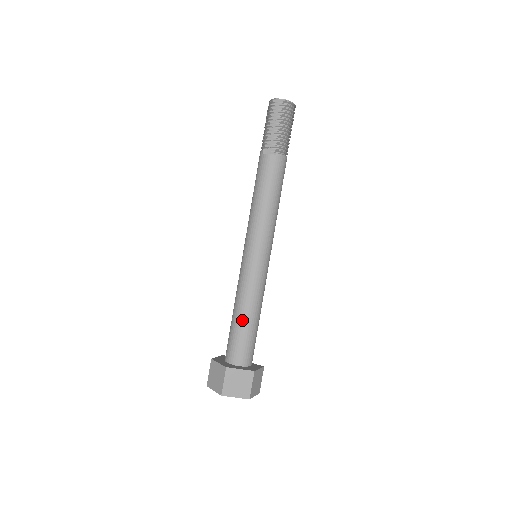
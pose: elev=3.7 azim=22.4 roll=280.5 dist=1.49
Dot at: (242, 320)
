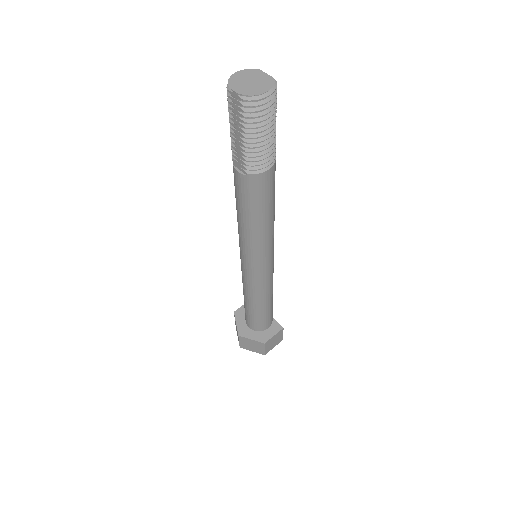
Dot at: (249, 306)
